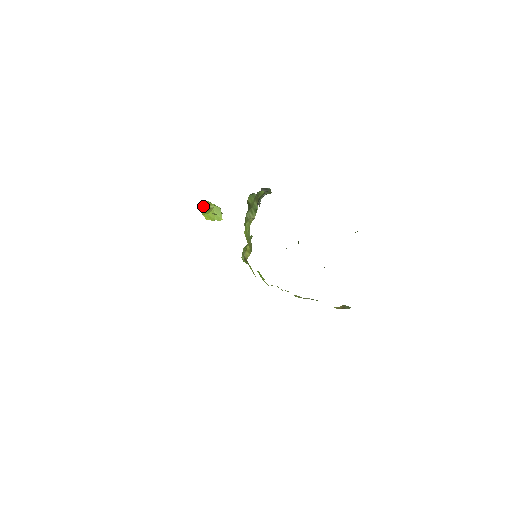
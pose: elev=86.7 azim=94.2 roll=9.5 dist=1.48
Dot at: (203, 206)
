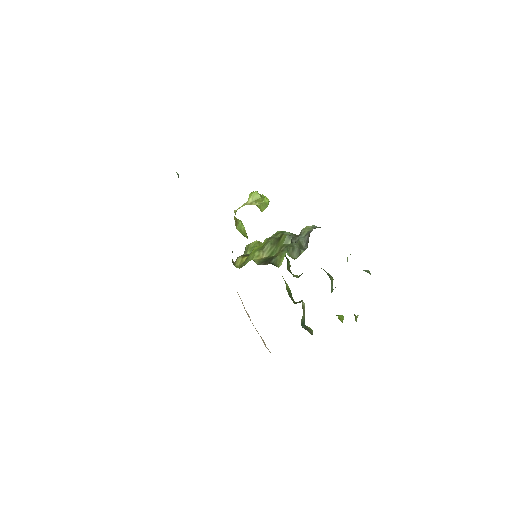
Dot at: (252, 197)
